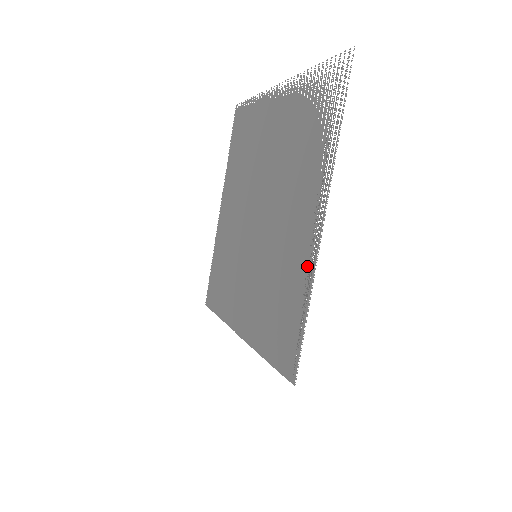
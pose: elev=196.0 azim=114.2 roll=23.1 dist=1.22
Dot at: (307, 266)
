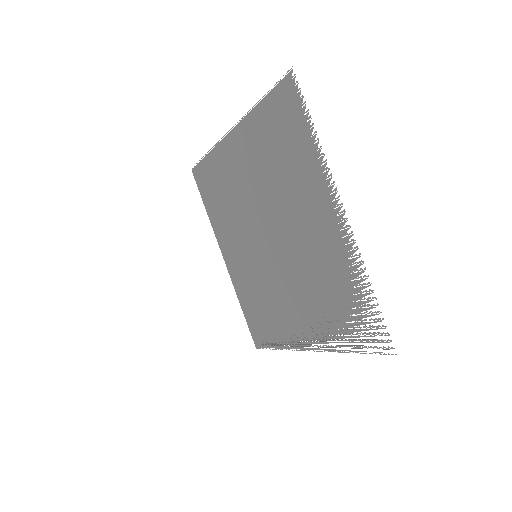
Dot at: (289, 340)
